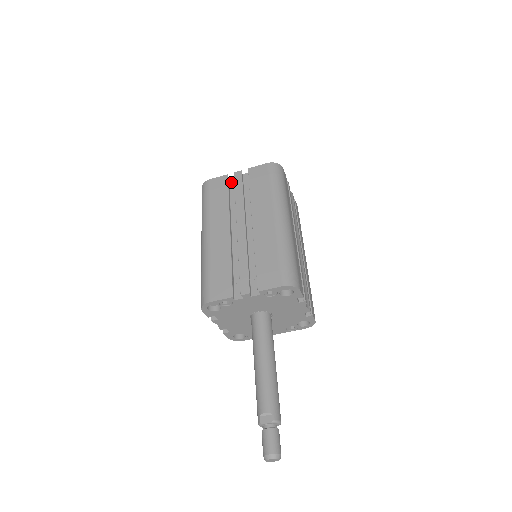
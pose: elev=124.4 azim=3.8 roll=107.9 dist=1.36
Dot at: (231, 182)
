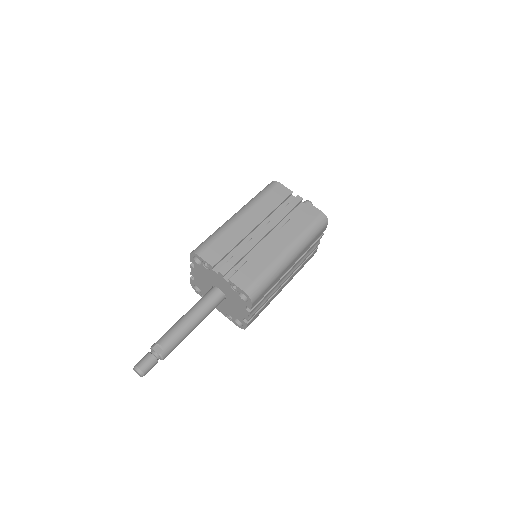
Dot at: (290, 198)
